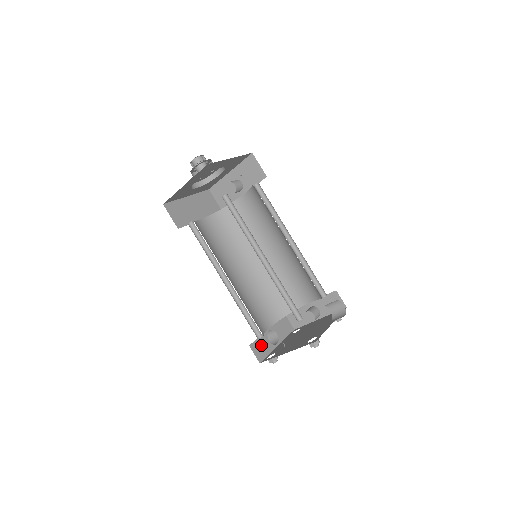
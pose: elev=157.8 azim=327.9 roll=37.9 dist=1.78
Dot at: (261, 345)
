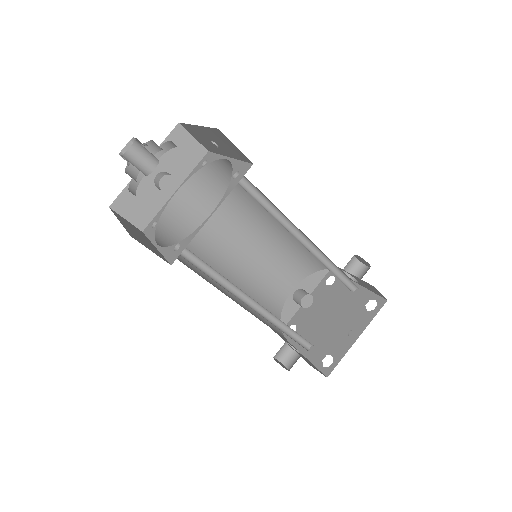
Dot at: (306, 360)
